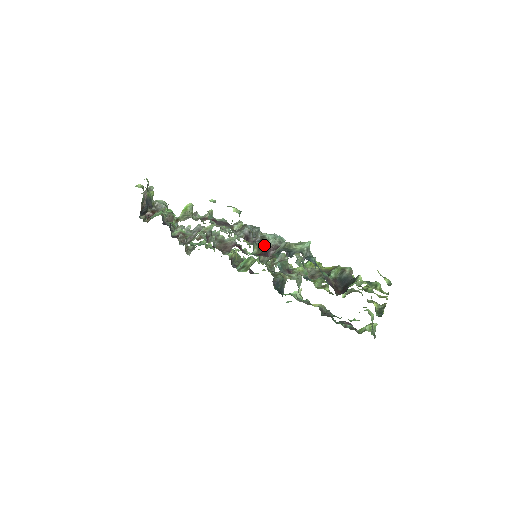
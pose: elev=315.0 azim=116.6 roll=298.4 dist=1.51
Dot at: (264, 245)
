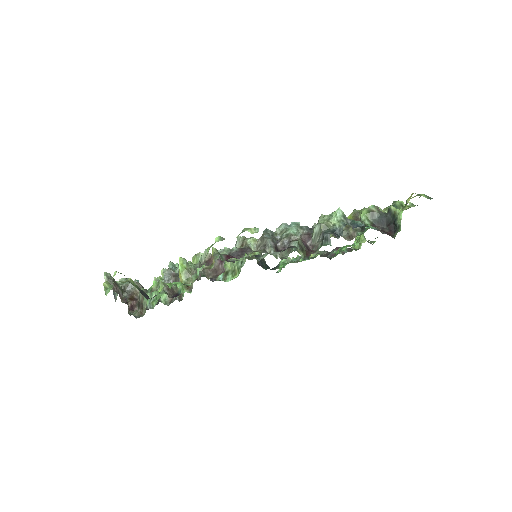
Dot at: (301, 243)
